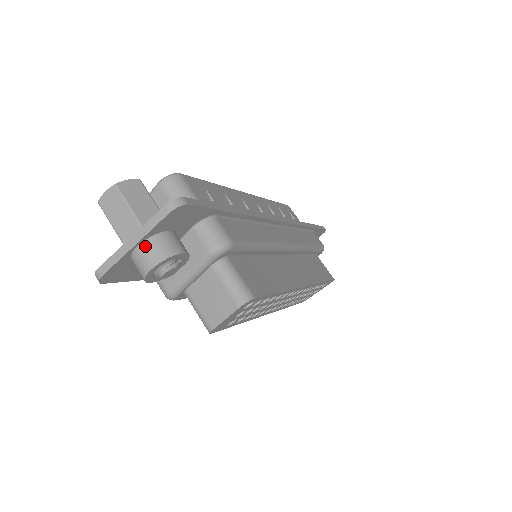
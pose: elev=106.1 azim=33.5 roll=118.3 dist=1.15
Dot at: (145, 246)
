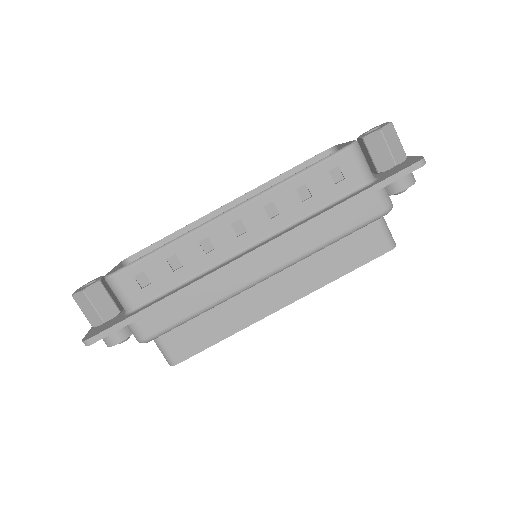
Dot at: occluded
